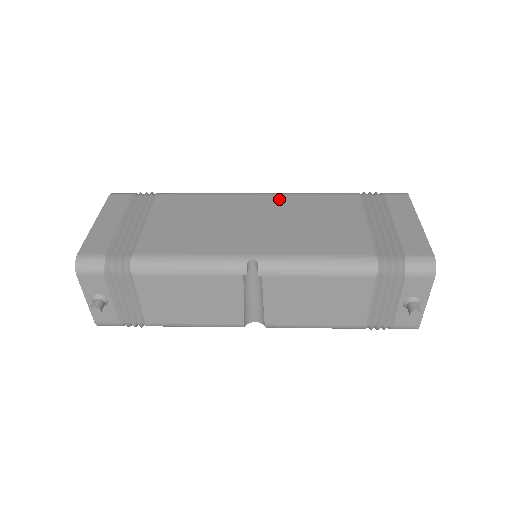
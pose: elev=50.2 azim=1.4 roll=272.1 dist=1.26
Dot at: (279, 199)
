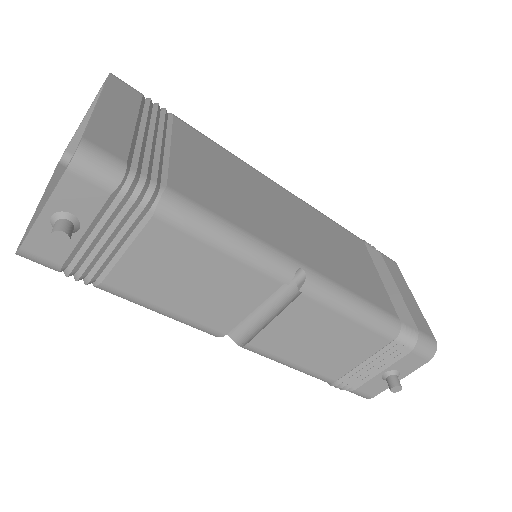
Dot at: (303, 206)
